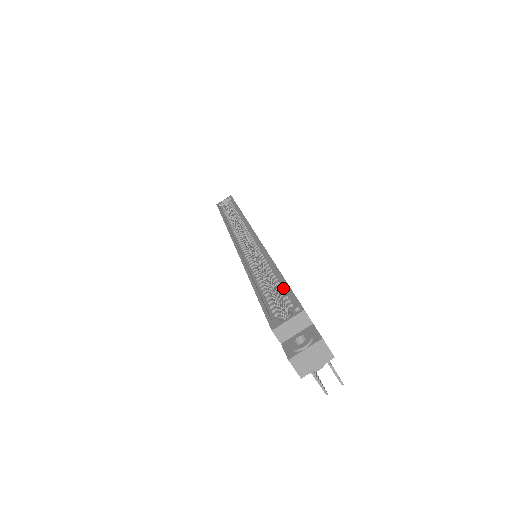
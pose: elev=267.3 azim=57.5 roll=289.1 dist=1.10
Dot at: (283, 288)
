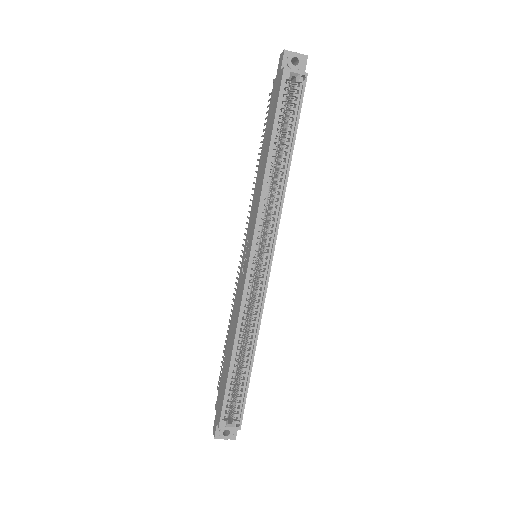
Dot at: (243, 389)
